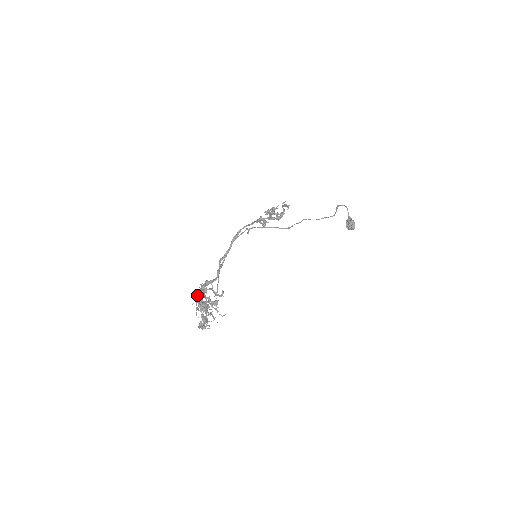
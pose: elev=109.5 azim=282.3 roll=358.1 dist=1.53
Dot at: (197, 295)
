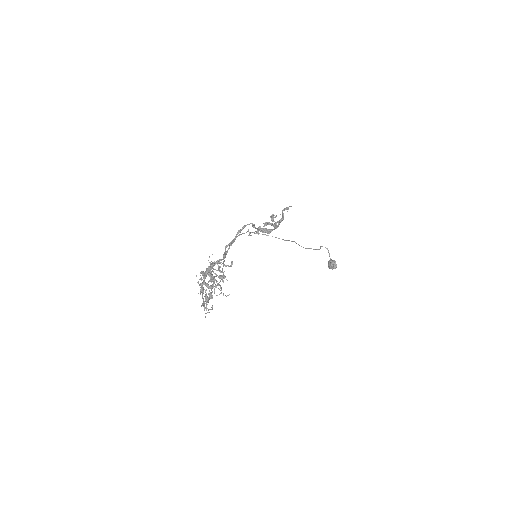
Dot at: occluded
